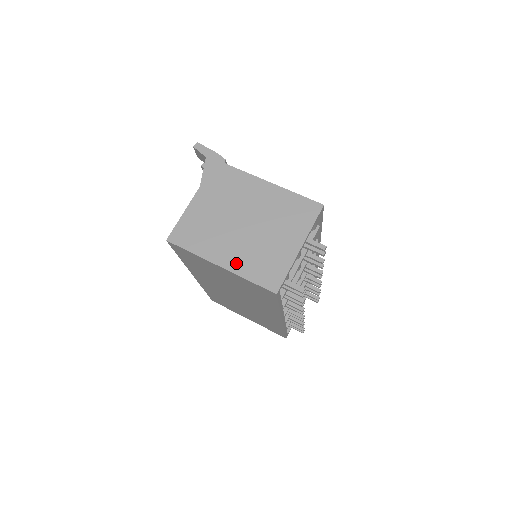
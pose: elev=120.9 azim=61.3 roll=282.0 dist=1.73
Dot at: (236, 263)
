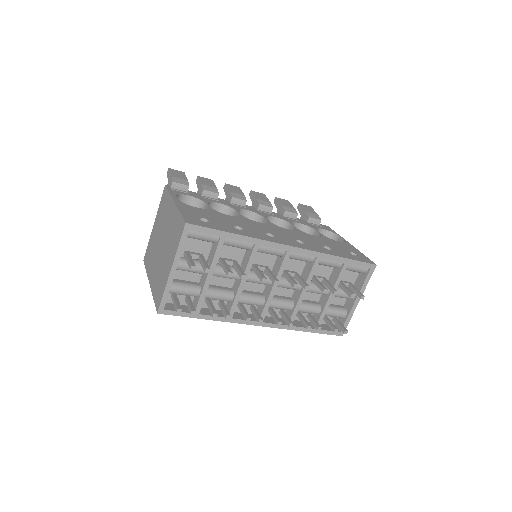
Dot at: (153, 282)
